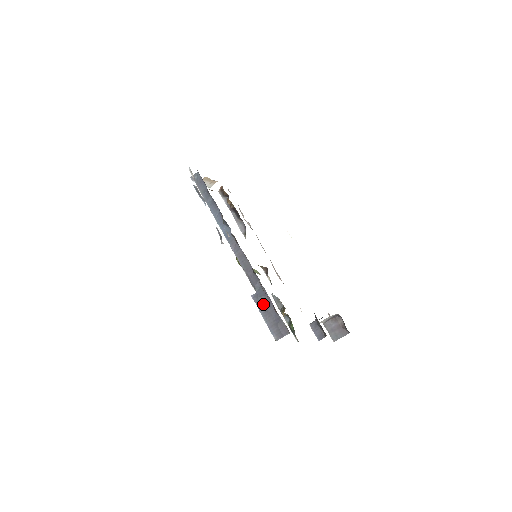
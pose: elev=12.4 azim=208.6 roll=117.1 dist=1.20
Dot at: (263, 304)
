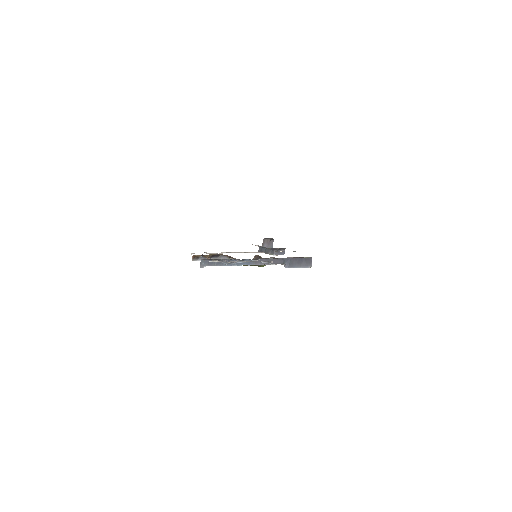
Dot at: (293, 264)
